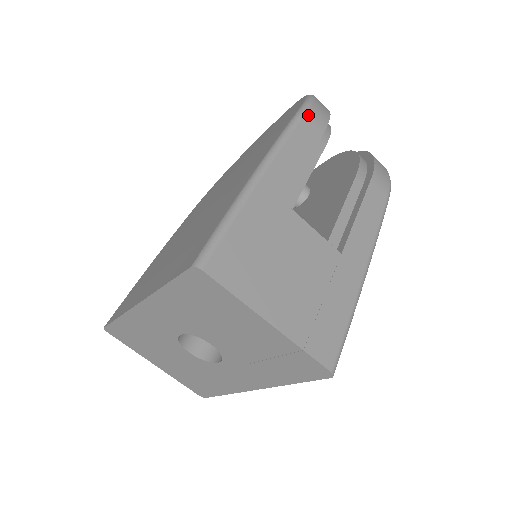
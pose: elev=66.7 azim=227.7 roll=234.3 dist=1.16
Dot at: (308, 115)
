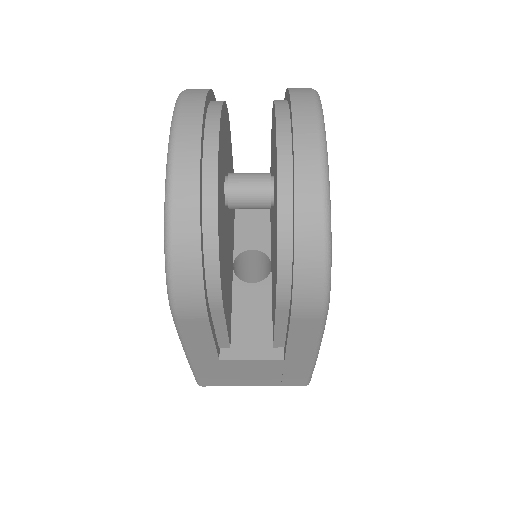
Dot at: (181, 318)
